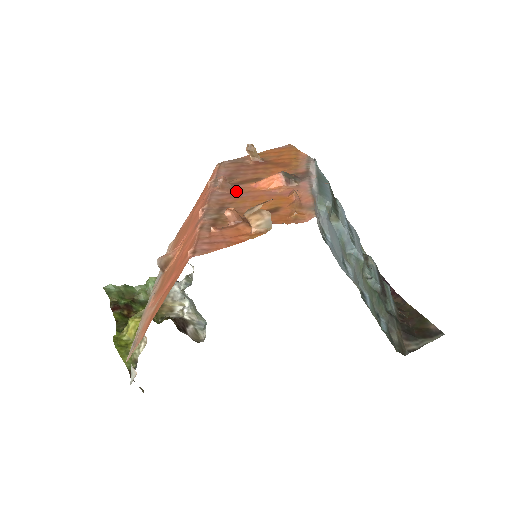
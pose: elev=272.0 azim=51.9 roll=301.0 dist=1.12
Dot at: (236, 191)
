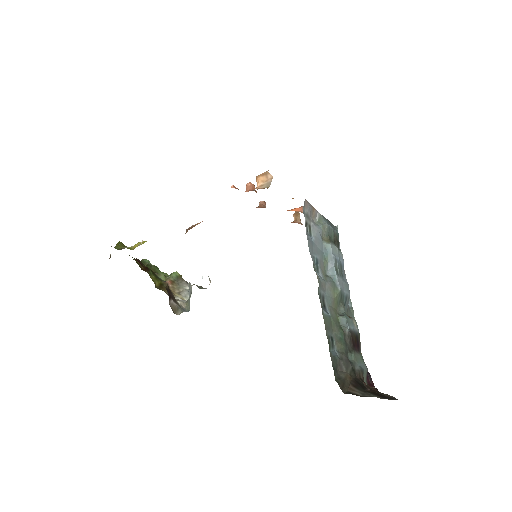
Dot at: occluded
